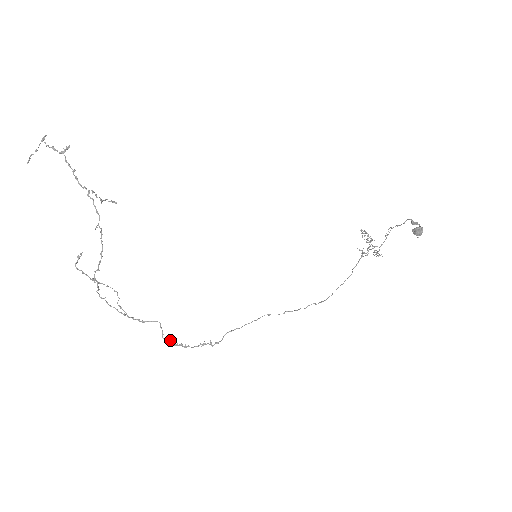
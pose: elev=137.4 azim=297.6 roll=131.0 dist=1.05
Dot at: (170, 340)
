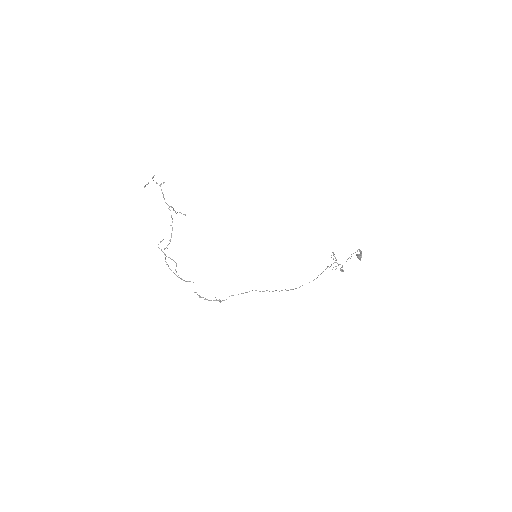
Dot at: occluded
